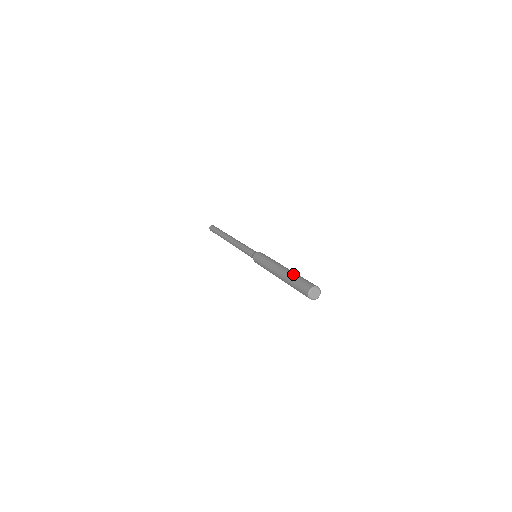
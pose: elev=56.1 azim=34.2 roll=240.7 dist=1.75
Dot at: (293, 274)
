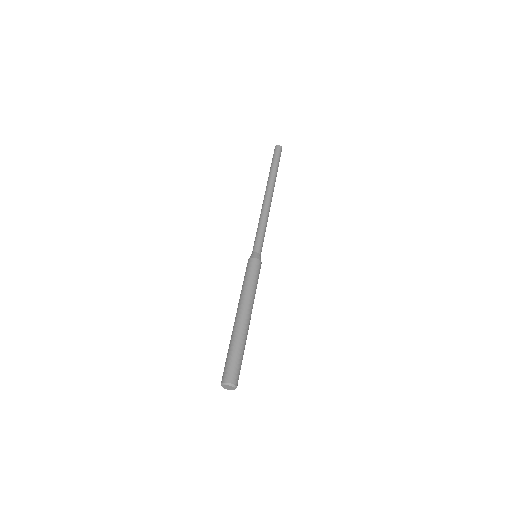
Dot at: (238, 340)
